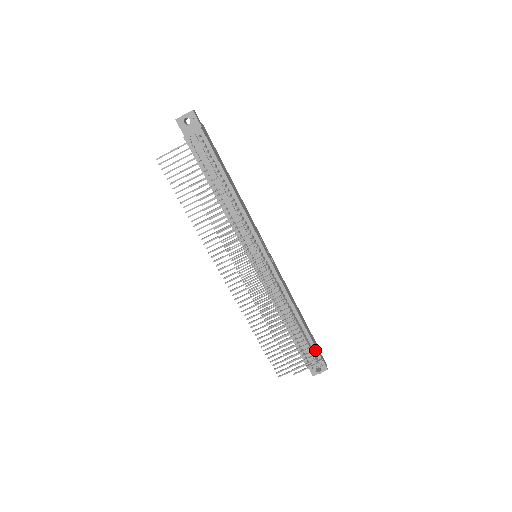
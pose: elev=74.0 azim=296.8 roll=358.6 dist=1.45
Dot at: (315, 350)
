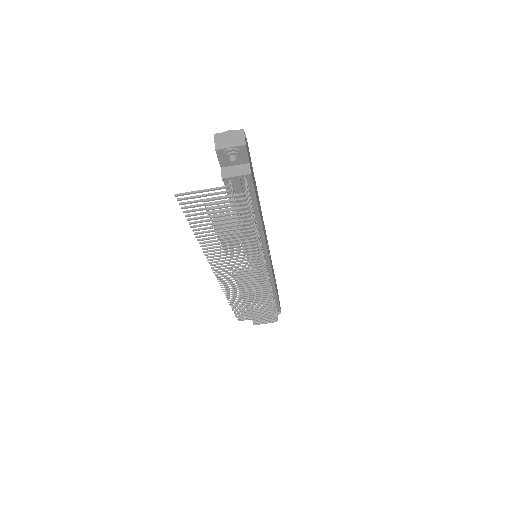
Dot at: (278, 308)
